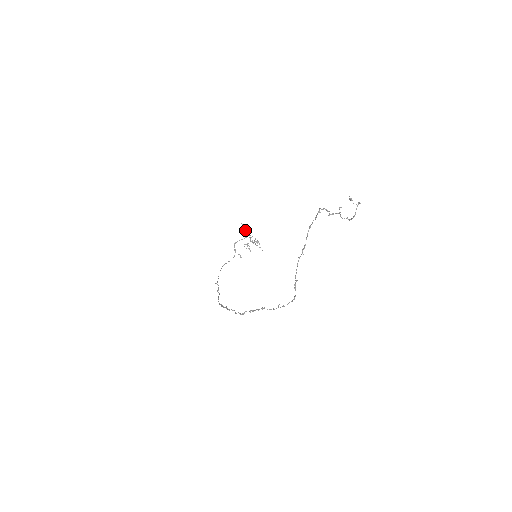
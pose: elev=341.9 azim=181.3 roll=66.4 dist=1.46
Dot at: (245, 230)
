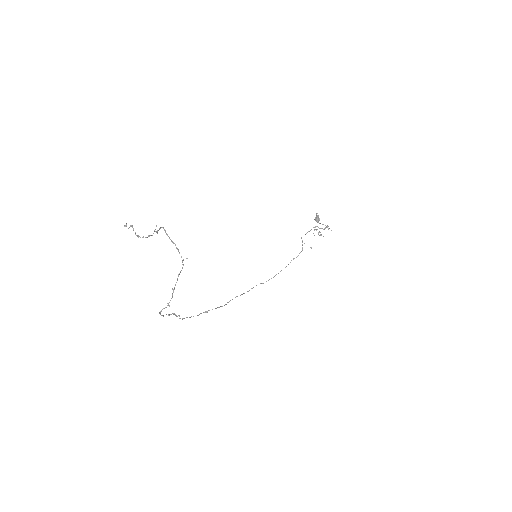
Dot at: (315, 220)
